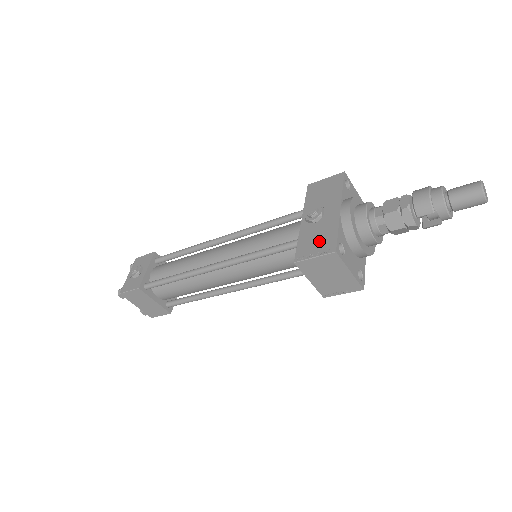
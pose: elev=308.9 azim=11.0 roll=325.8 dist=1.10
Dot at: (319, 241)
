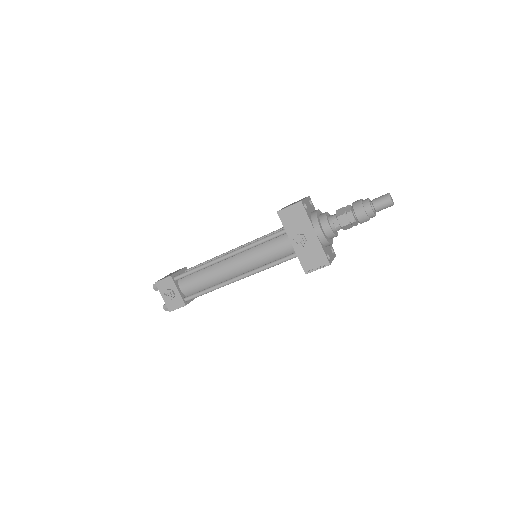
Dot at: (315, 259)
